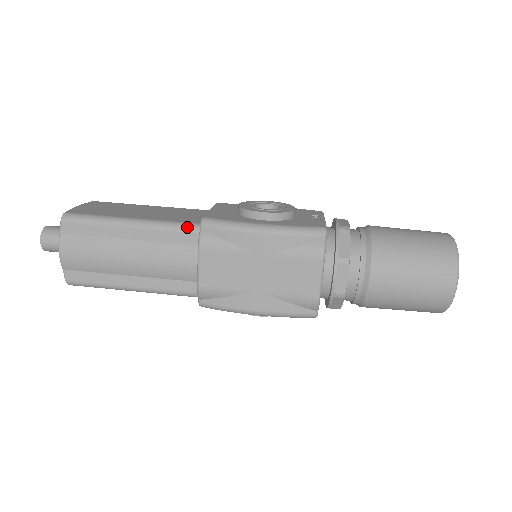
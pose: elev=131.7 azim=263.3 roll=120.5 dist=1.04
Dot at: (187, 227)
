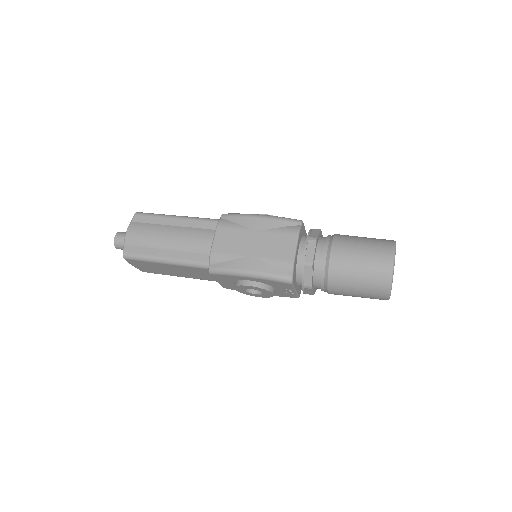
Dot at: (212, 219)
